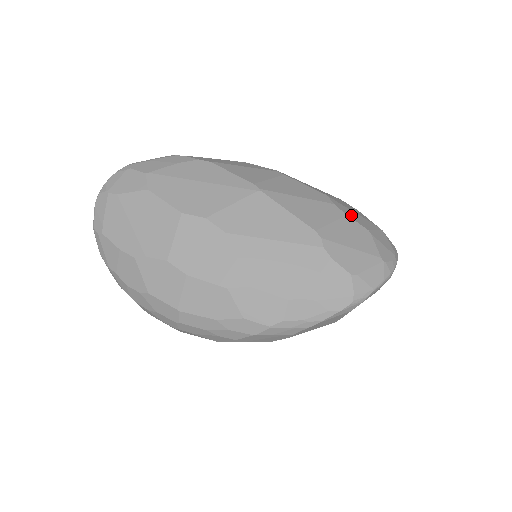
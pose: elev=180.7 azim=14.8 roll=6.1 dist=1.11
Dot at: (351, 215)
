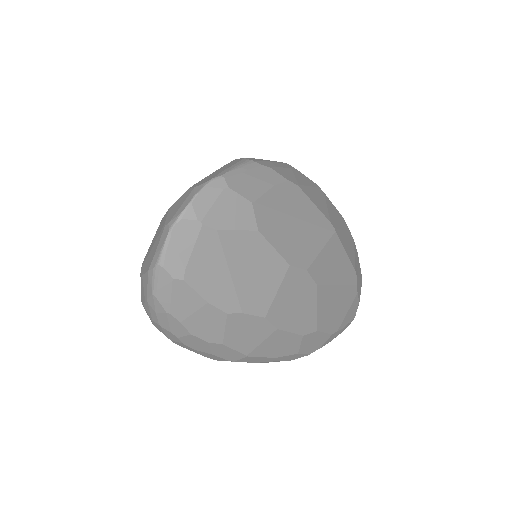
Dot at: occluded
